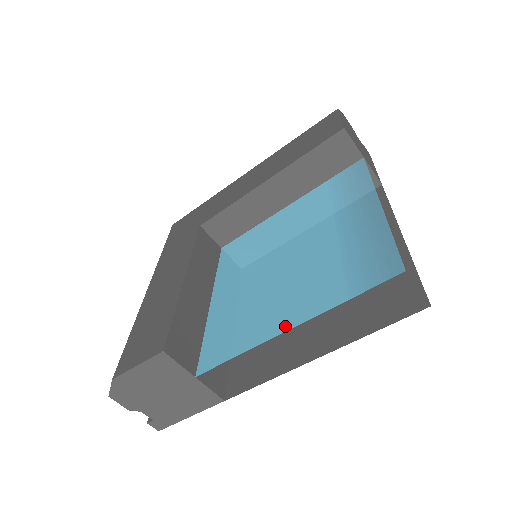
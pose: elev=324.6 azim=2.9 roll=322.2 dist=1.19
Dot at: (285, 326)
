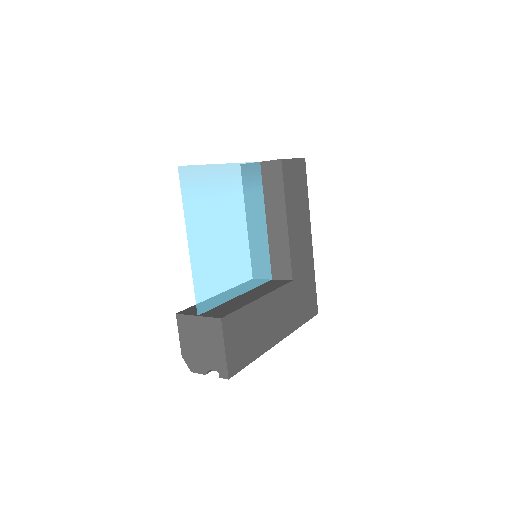
Dot at: (191, 245)
